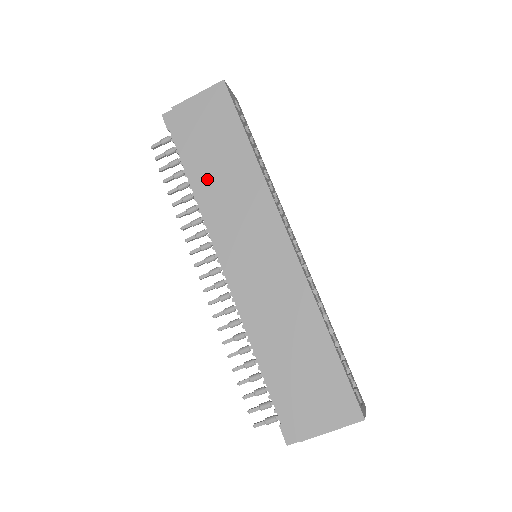
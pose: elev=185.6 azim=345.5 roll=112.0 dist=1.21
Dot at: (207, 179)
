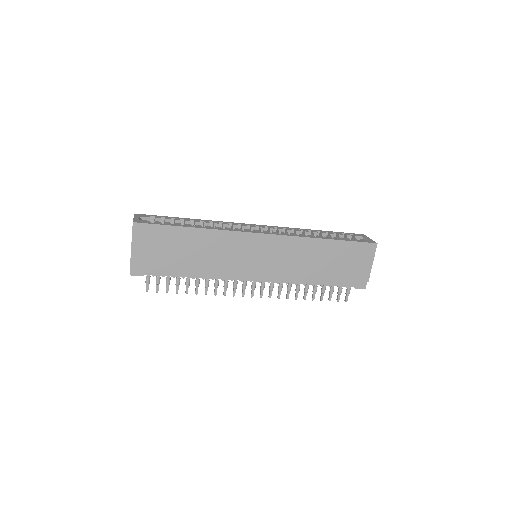
Dot at: (197, 266)
